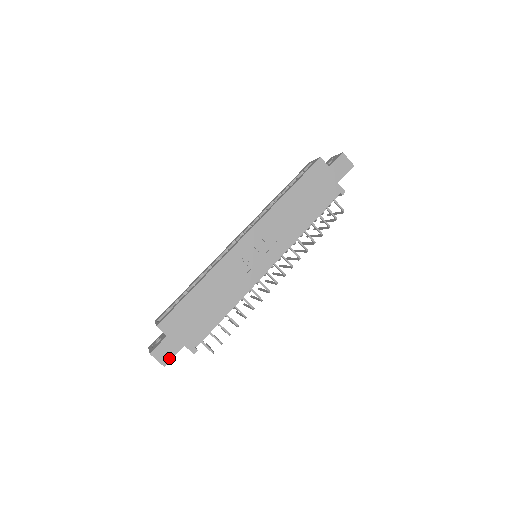
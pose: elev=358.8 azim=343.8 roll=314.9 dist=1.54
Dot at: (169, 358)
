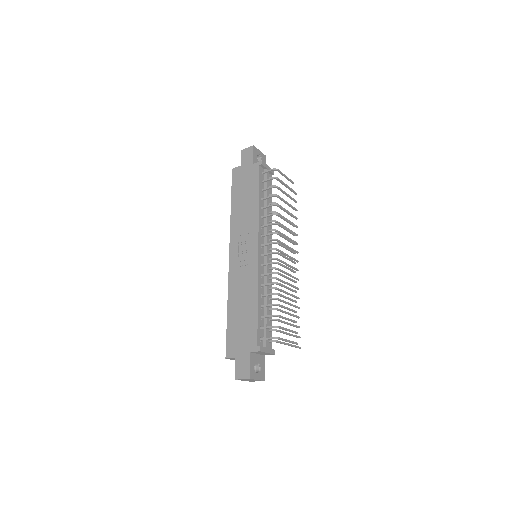
Dot at: (248, 370)
